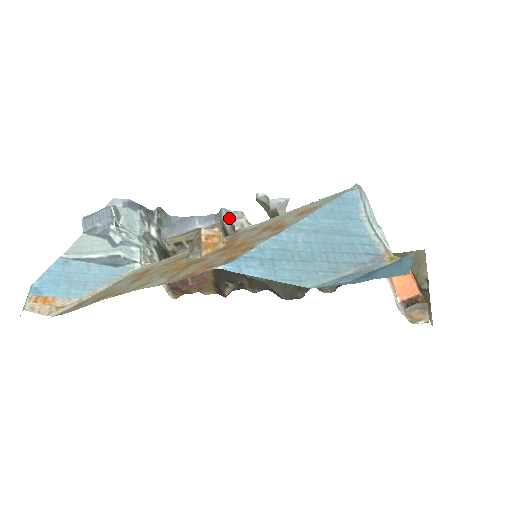
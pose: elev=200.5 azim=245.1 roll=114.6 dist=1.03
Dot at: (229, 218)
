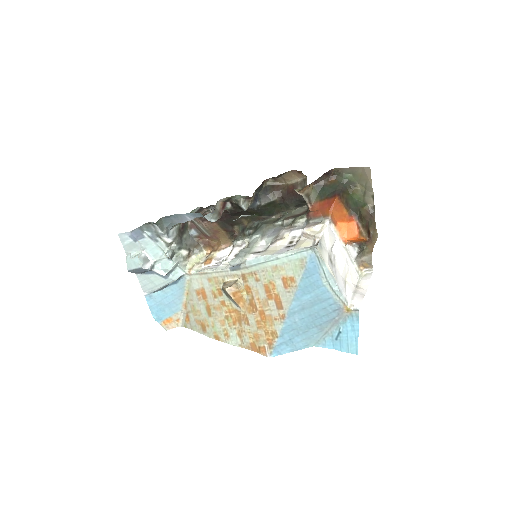
Dot at: occluded
